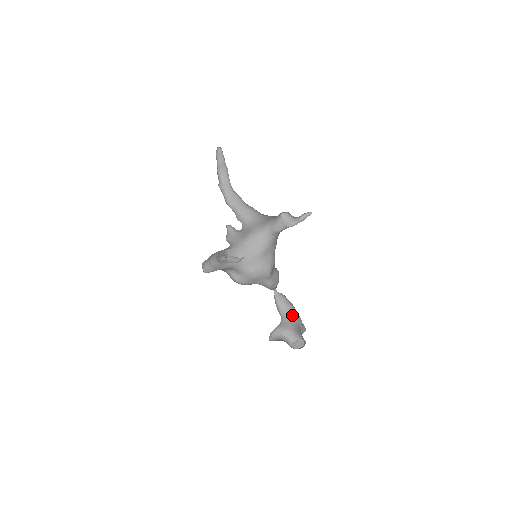
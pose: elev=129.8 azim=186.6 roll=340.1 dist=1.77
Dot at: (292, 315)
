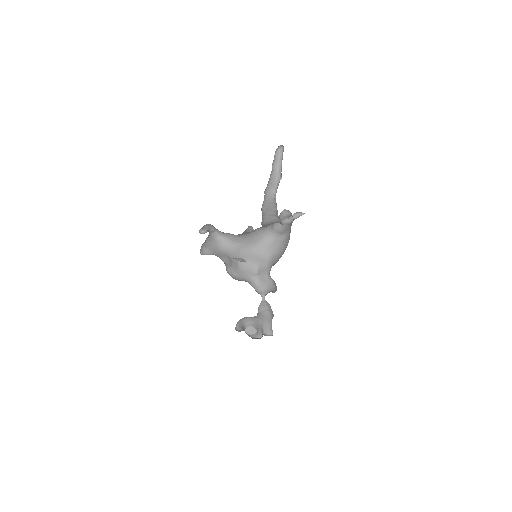
Dot at: (264, 316)
